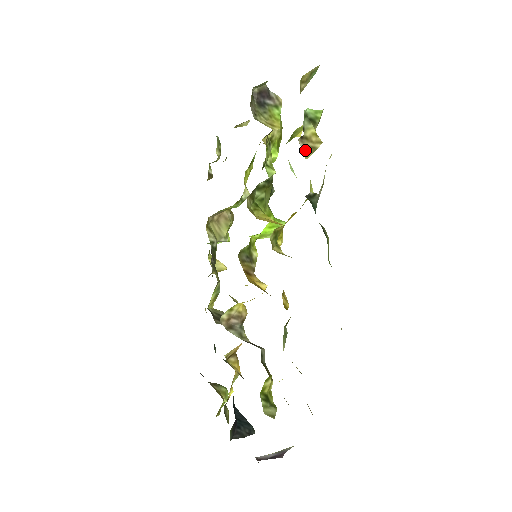
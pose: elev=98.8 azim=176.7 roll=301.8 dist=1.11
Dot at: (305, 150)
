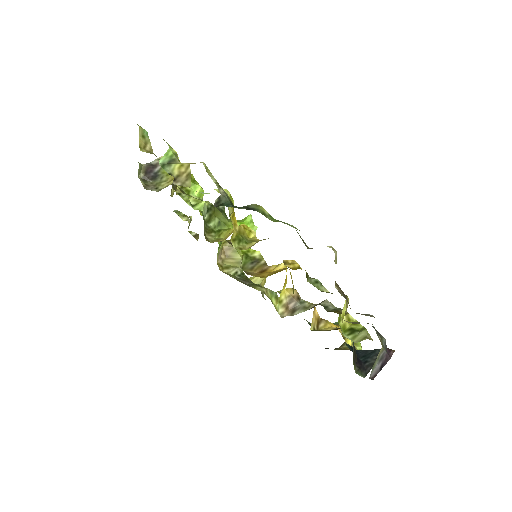
Dot at: (185, 183)
